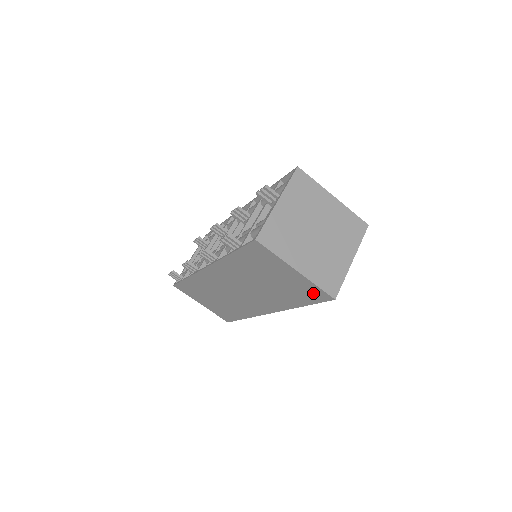
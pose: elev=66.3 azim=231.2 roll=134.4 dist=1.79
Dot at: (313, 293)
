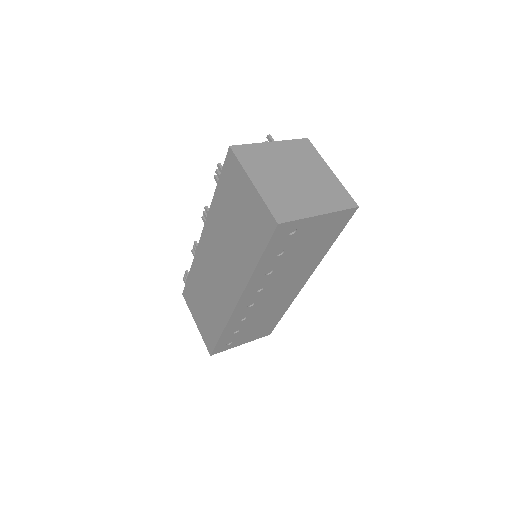
Dot at: (263, 223)
